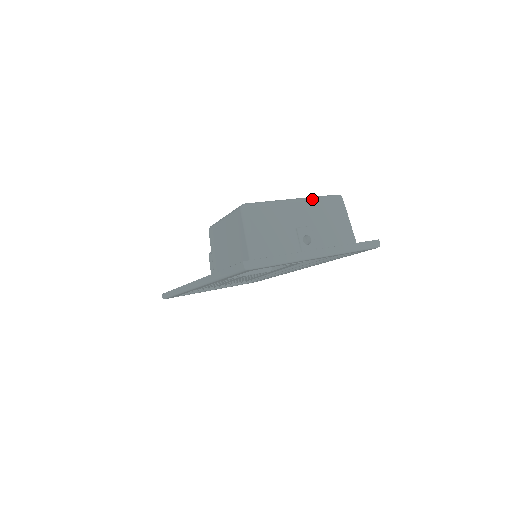
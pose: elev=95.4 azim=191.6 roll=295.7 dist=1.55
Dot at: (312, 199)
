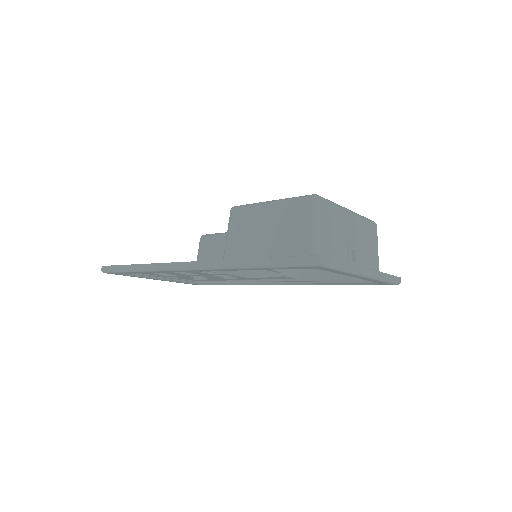
Dot at: (360, 216)
